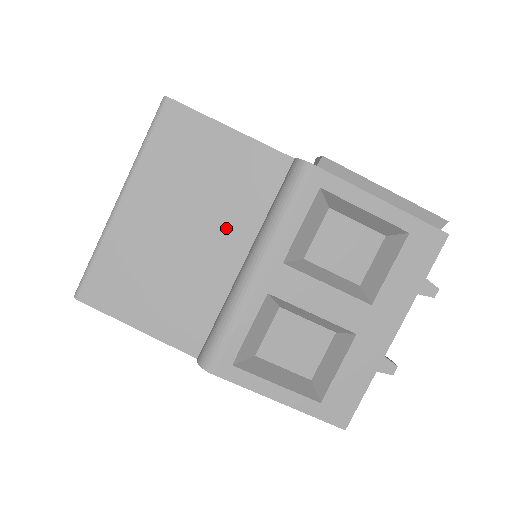
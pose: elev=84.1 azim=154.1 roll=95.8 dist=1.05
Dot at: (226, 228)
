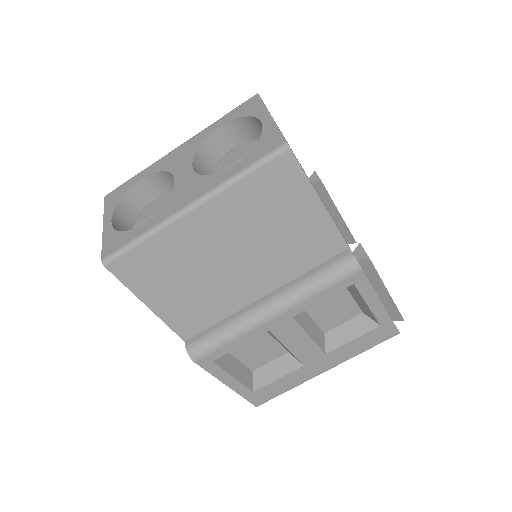
Dot at: (266, 270)
